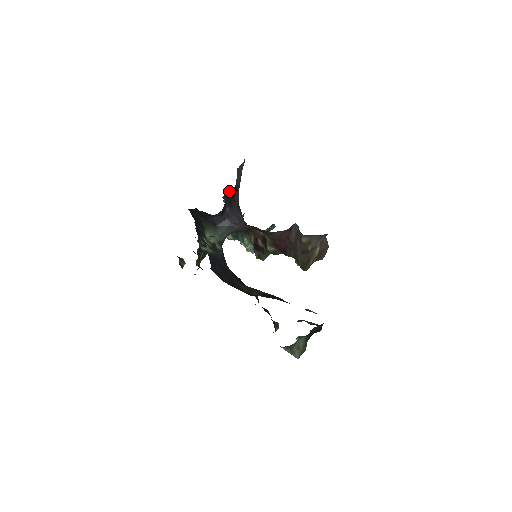
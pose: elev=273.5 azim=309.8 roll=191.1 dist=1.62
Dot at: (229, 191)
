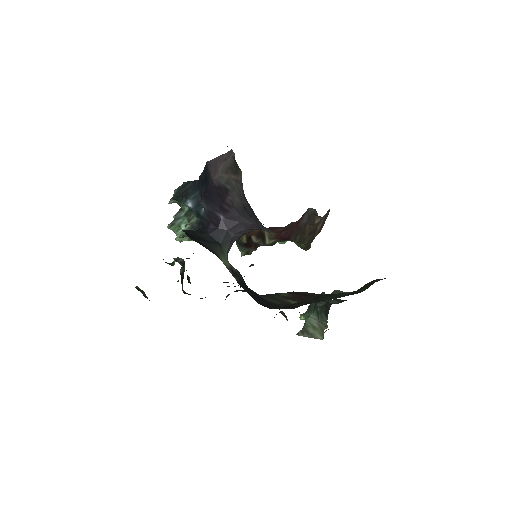
Dot at: (181, 188)
